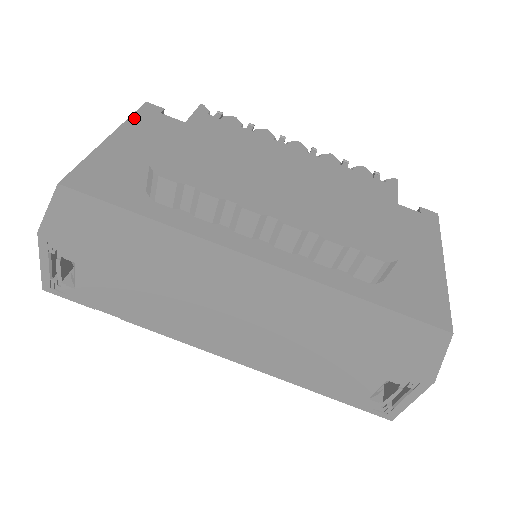
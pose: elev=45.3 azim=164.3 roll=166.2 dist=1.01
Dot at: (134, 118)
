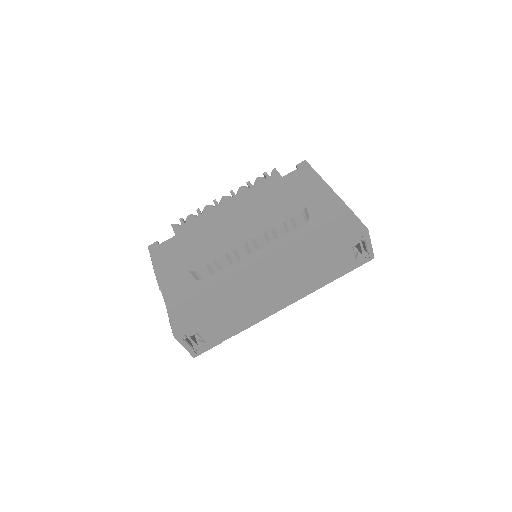
Dot at: (154, 258)
